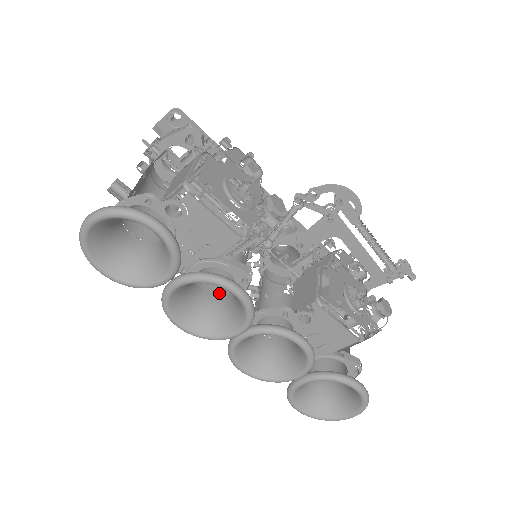
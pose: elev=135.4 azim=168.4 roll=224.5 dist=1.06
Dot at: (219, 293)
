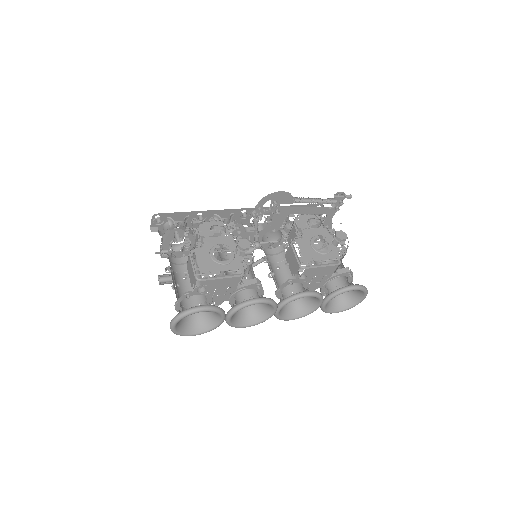
Dot at: (252, 295)
